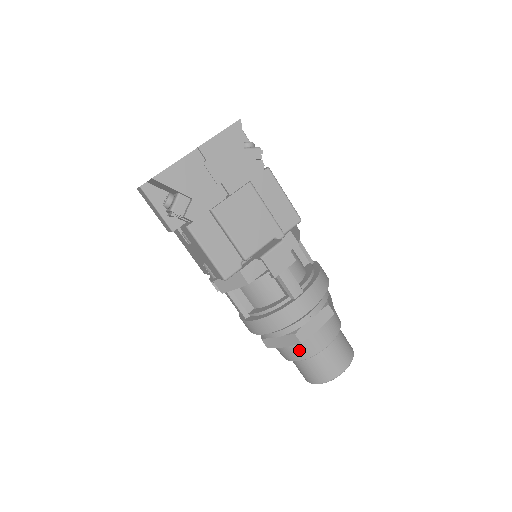
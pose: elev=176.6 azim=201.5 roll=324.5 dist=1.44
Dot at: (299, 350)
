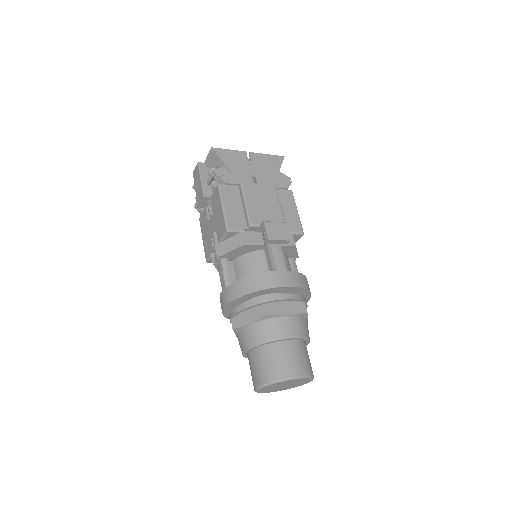
Dot at: (263, 329)
